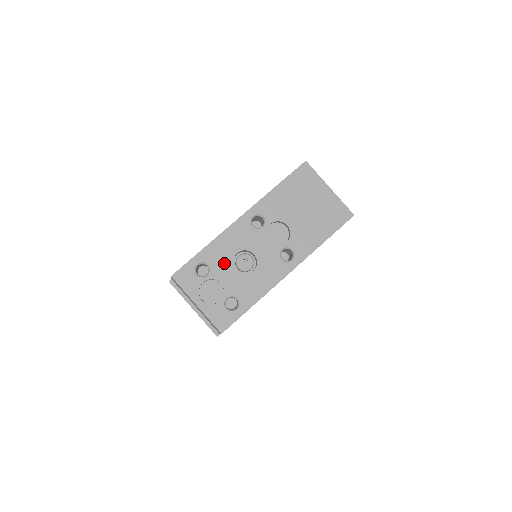
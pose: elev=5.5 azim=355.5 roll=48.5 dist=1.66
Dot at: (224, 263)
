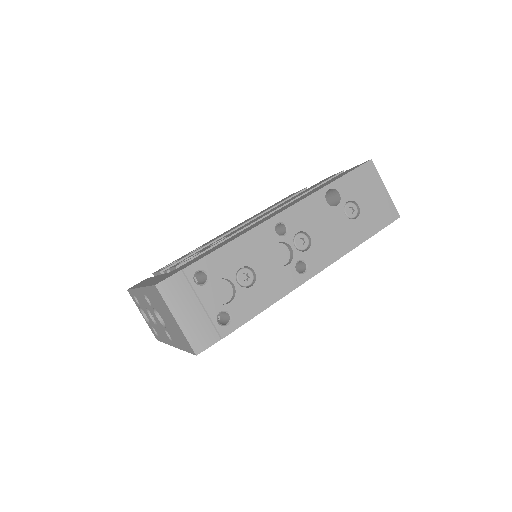
Dot at: (143, 307)
